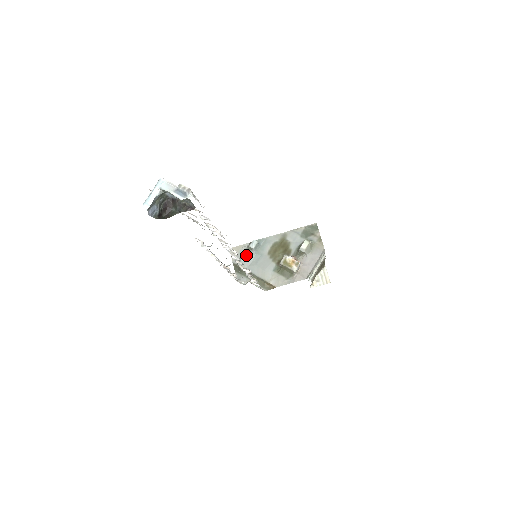
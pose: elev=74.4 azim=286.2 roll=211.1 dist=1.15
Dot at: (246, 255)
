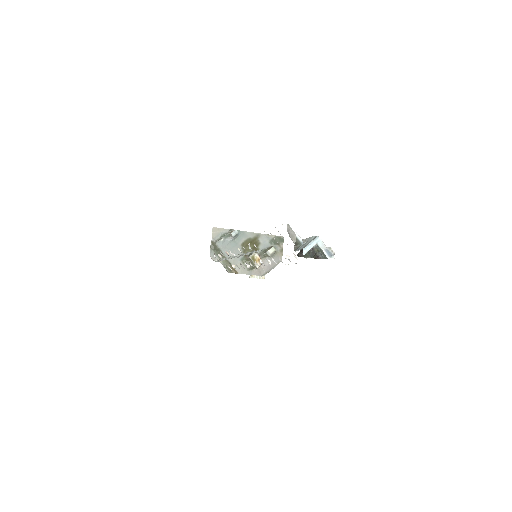
Dot at: (225, 239)
